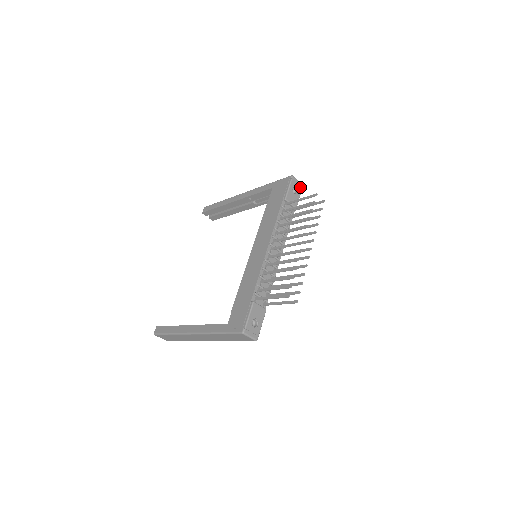
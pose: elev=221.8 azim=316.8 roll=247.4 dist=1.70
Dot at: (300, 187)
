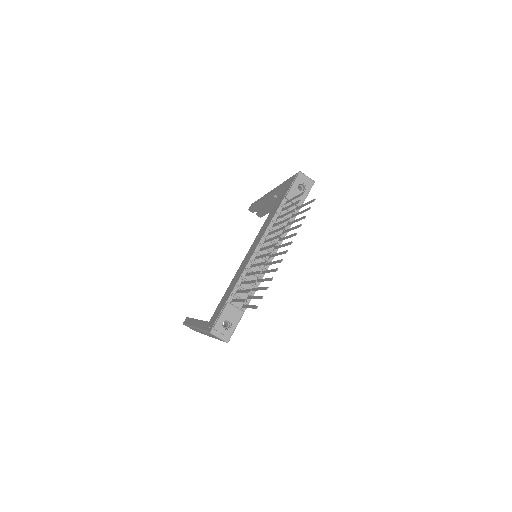
Dot at: (309, 184)
